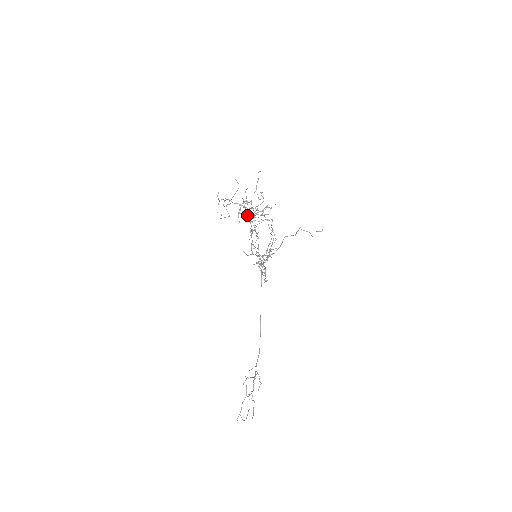
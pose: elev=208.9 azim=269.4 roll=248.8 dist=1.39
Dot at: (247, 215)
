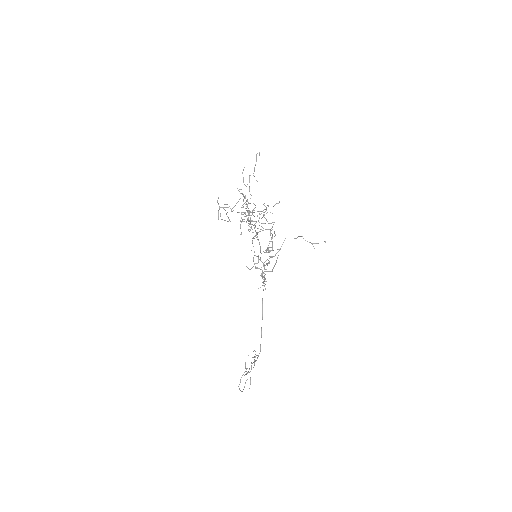
Dot at: occluded
